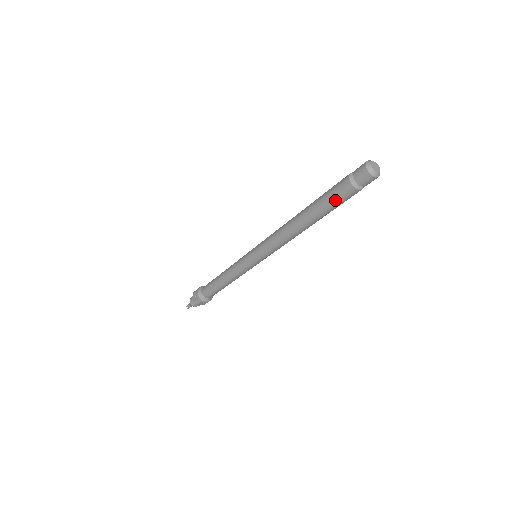
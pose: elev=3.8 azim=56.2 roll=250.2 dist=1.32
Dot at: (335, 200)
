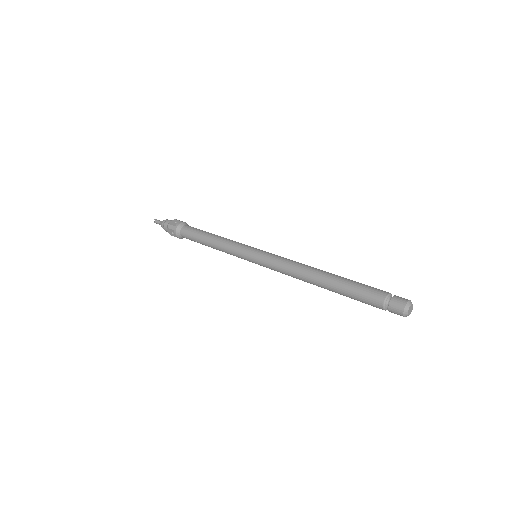
Dot at: (362, 302)
